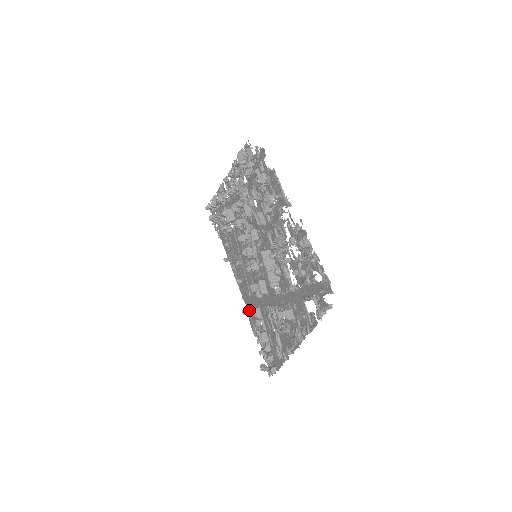
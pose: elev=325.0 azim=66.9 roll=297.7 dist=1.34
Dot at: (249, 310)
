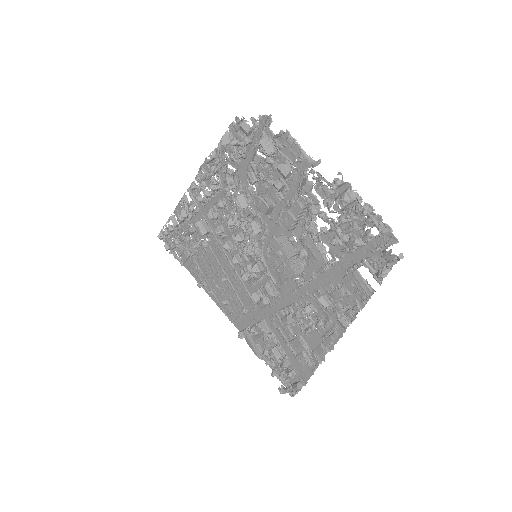
Dot at: (250, 328)
